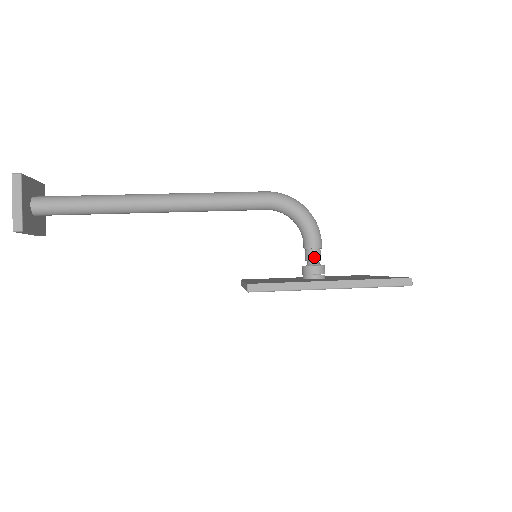
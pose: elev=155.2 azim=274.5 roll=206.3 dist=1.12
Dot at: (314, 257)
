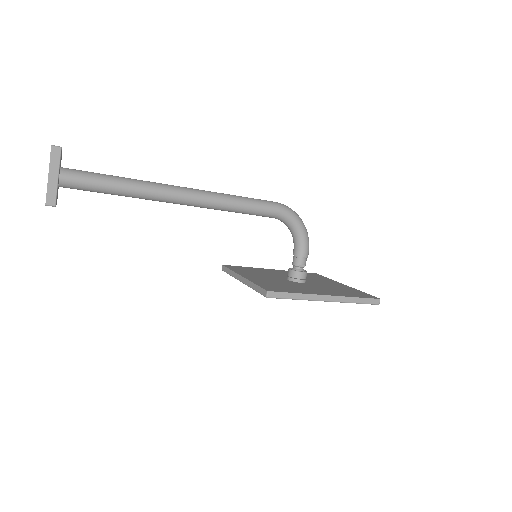
Dot at: (302, 264)
